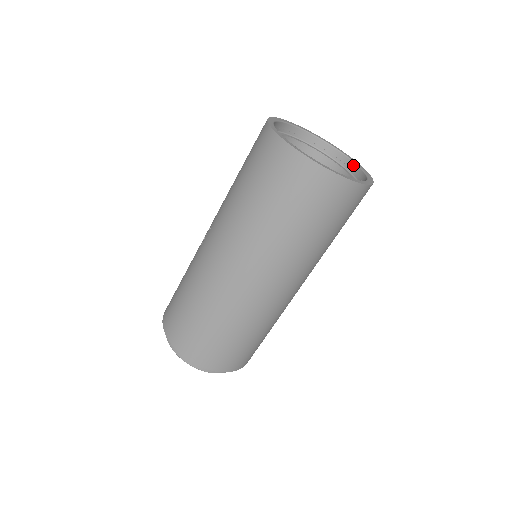
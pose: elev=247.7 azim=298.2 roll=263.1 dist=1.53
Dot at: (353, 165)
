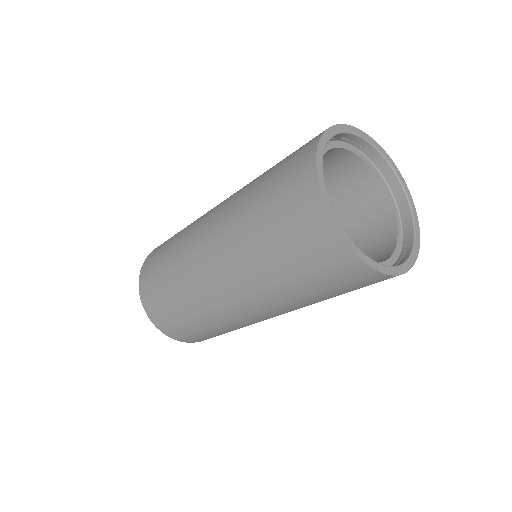
Dot at: (406, 256)
